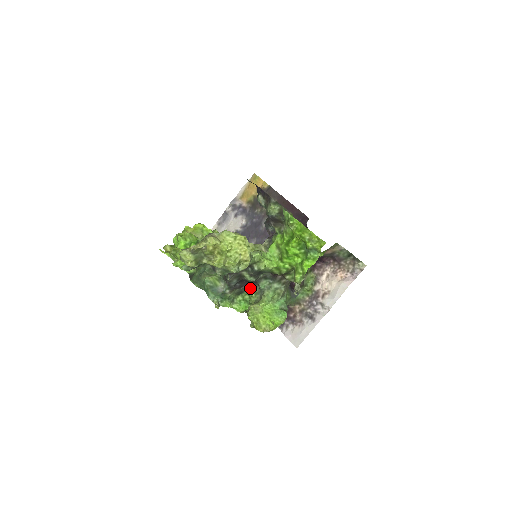
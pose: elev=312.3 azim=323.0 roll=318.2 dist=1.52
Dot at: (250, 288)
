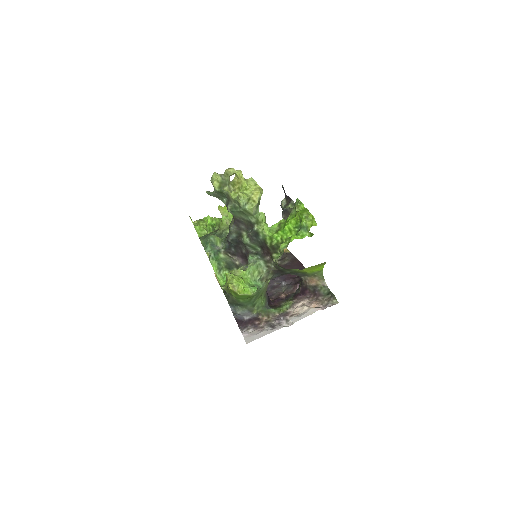
Dot at: (239, 266)
